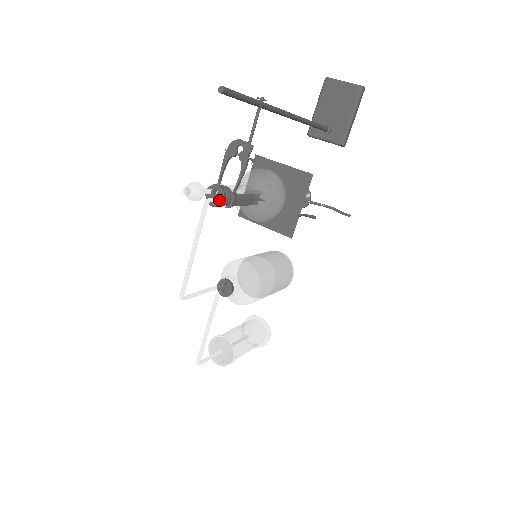
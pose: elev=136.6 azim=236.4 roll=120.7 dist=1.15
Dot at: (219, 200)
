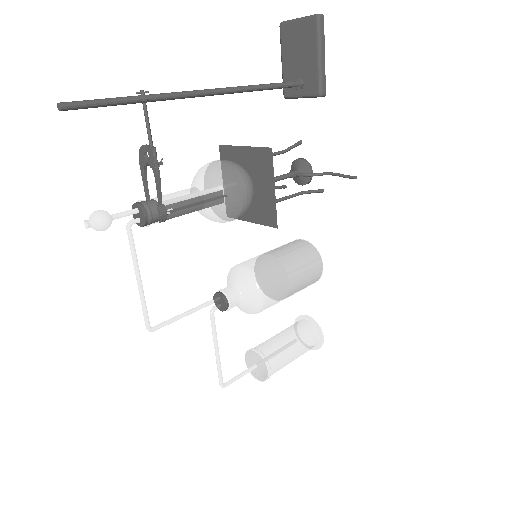
Dot at: (142, 219)
